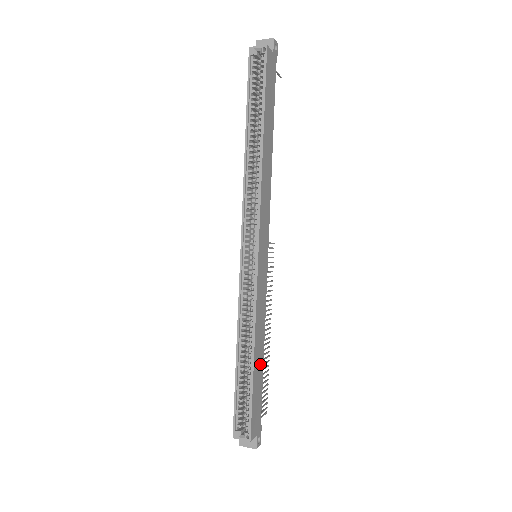
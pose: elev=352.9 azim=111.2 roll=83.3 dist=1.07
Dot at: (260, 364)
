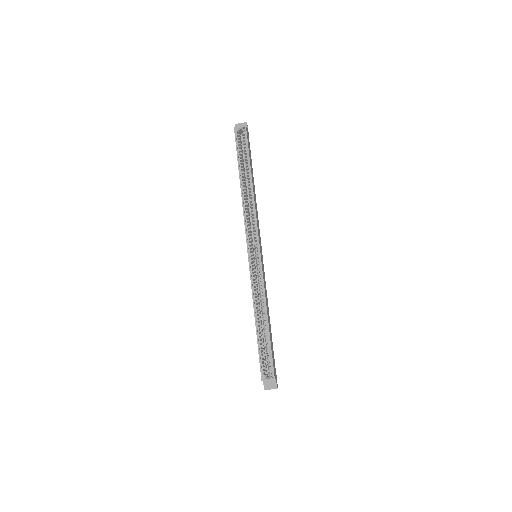
Dot at: (270, 328)
